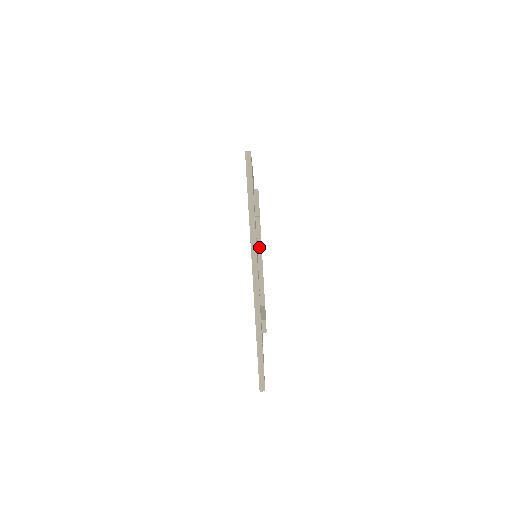
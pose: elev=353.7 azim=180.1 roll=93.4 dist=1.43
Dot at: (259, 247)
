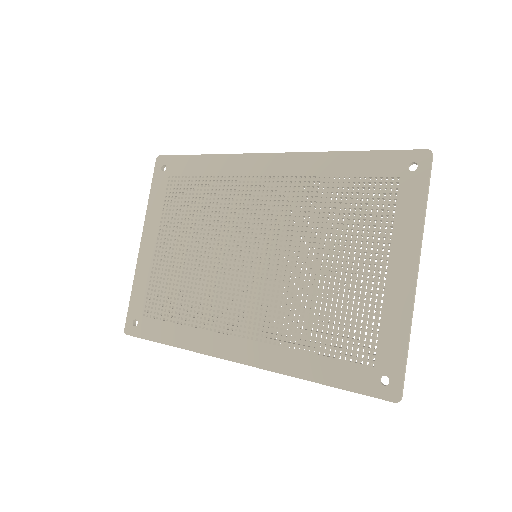
Dot at: occluded
